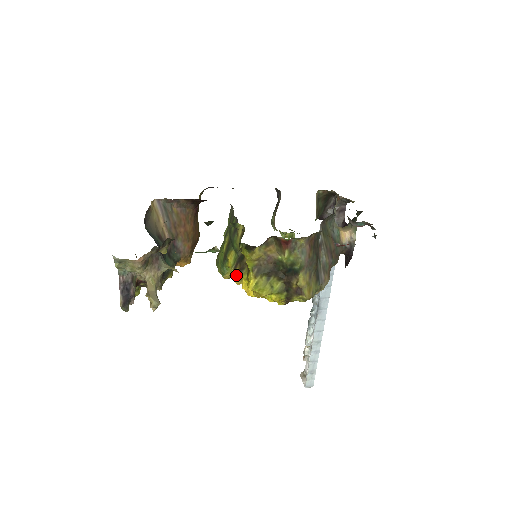
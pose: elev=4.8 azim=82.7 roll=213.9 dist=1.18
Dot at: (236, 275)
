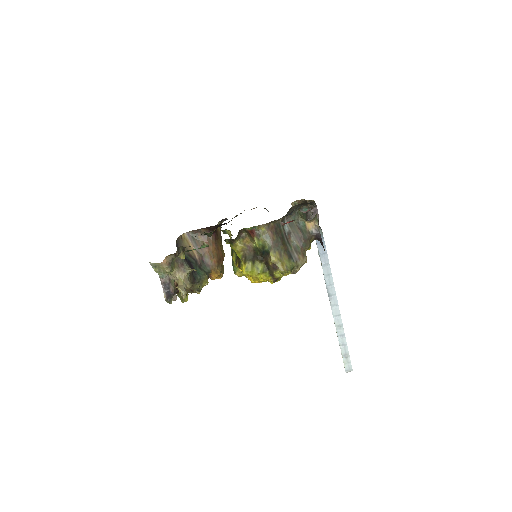
Dot at: (239, 269)
